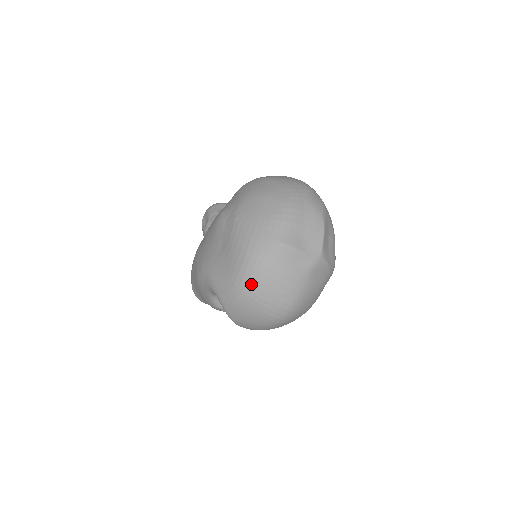
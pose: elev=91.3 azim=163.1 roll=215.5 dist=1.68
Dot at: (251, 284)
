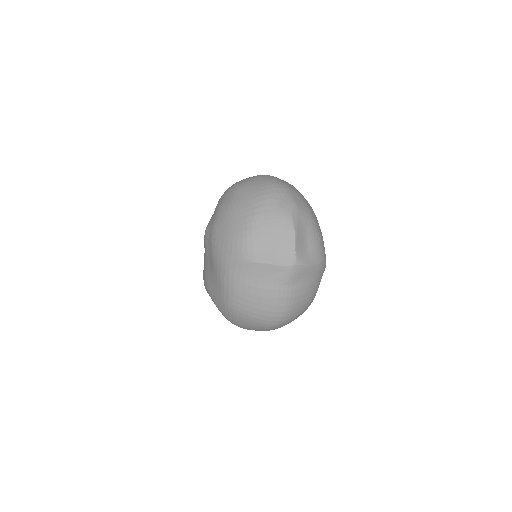
Dot at: (236, 301)
